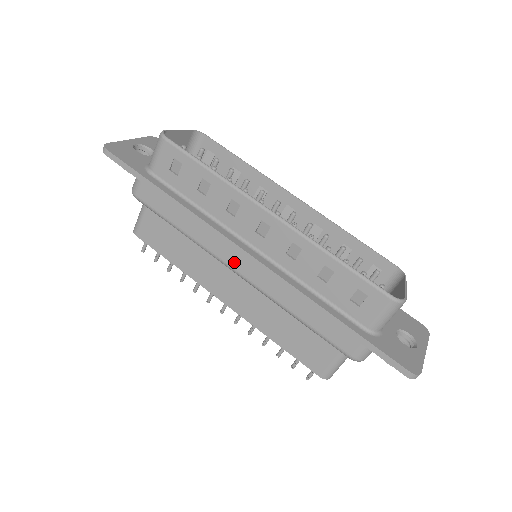
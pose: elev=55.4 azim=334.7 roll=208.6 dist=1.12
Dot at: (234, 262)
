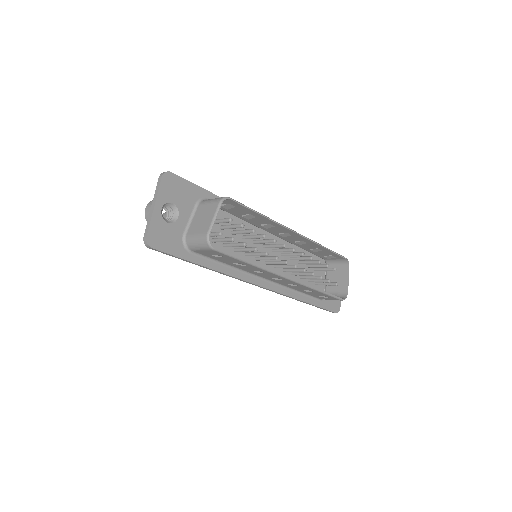
Dot at: occluded
